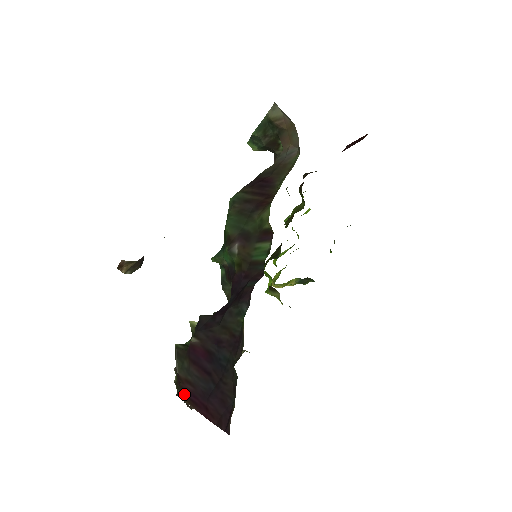
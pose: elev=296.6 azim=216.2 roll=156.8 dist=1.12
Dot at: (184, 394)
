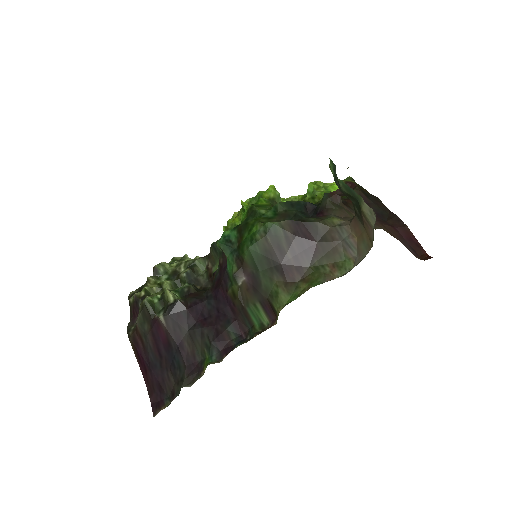
Dot at: (134, 343)
